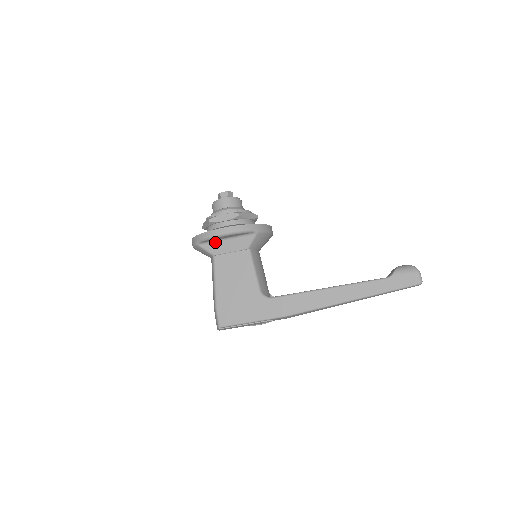
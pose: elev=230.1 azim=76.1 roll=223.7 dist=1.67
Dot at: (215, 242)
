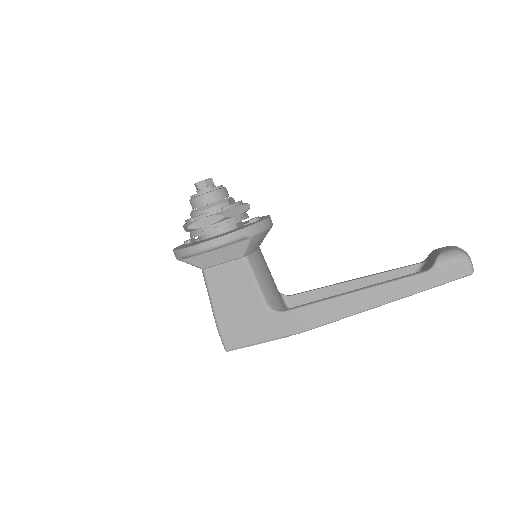
Dot at: (201, 254)
